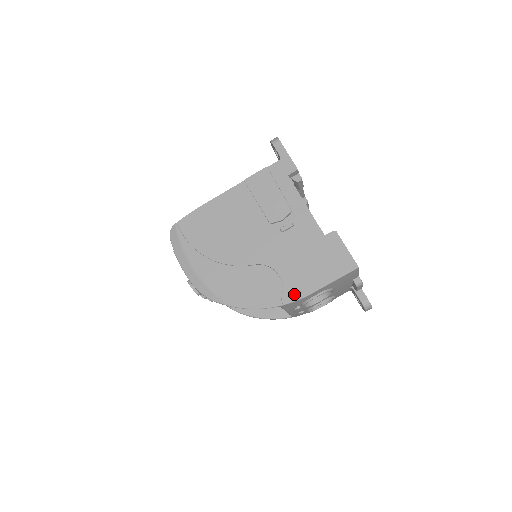
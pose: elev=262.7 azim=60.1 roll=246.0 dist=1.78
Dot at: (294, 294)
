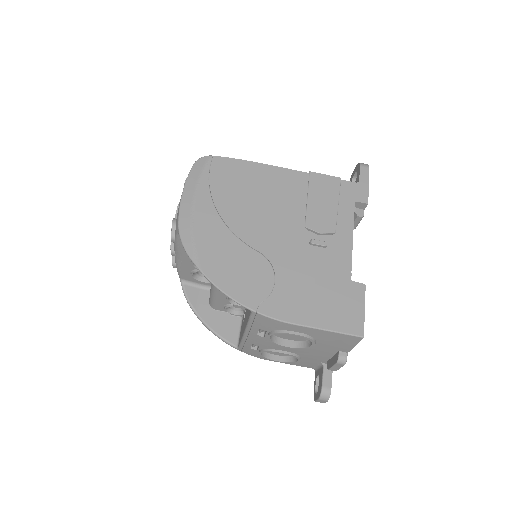
Dot at: (277, 310)
